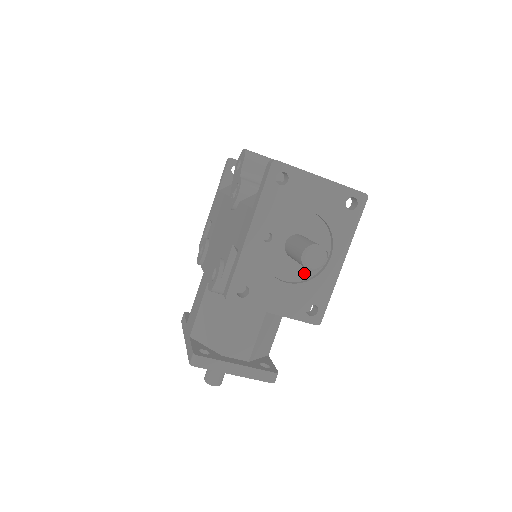
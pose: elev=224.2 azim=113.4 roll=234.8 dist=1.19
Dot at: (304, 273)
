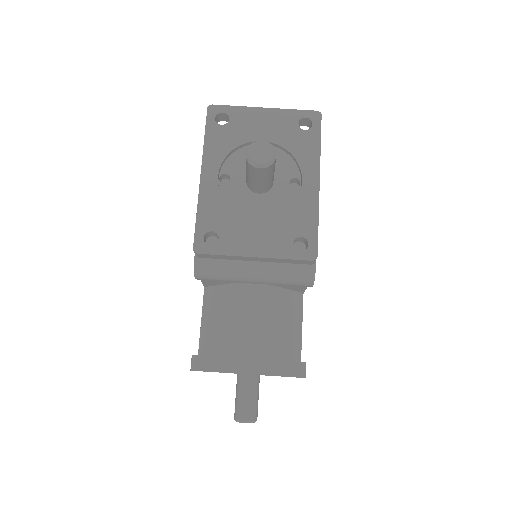
Dot at: (278, 207)
